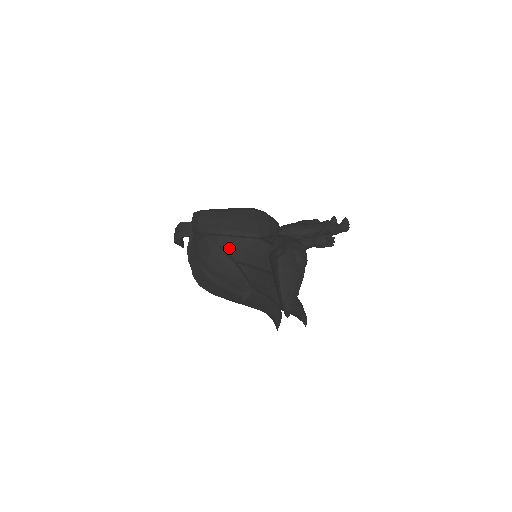
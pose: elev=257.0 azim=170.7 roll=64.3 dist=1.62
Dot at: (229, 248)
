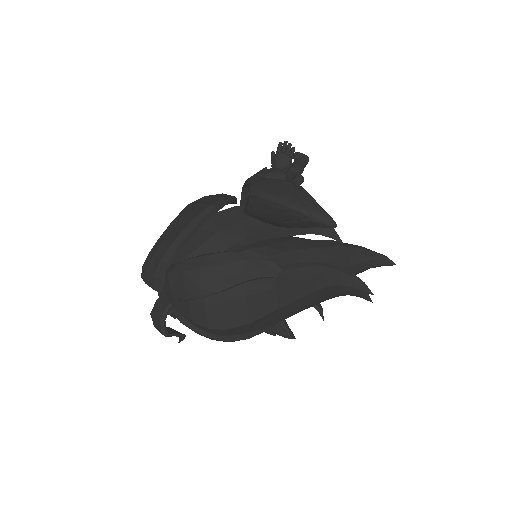
Dot at: (199, 249)
